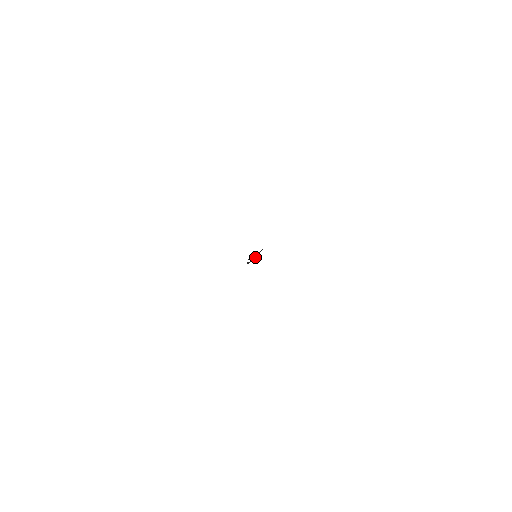
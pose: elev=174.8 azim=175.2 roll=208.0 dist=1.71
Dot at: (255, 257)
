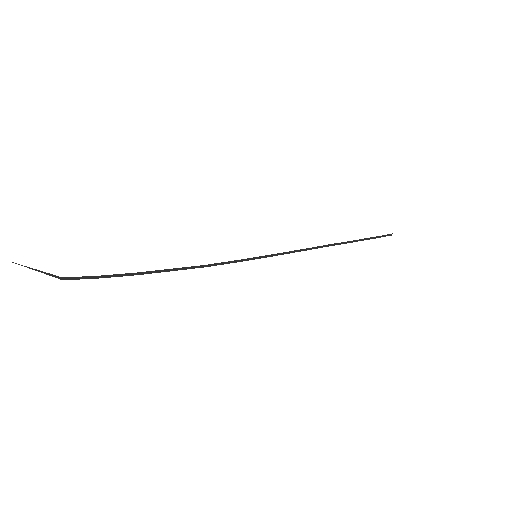
Dot at: (266, 256)
